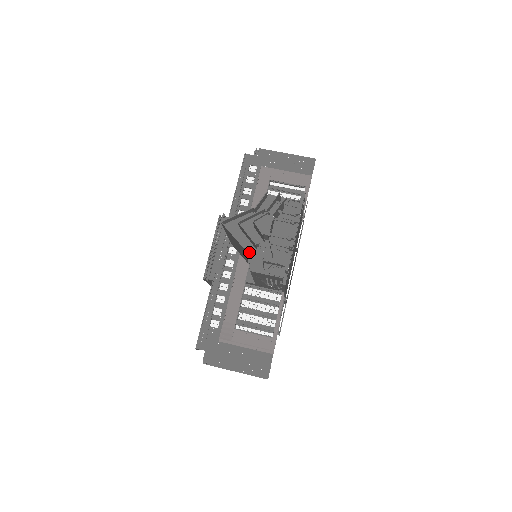
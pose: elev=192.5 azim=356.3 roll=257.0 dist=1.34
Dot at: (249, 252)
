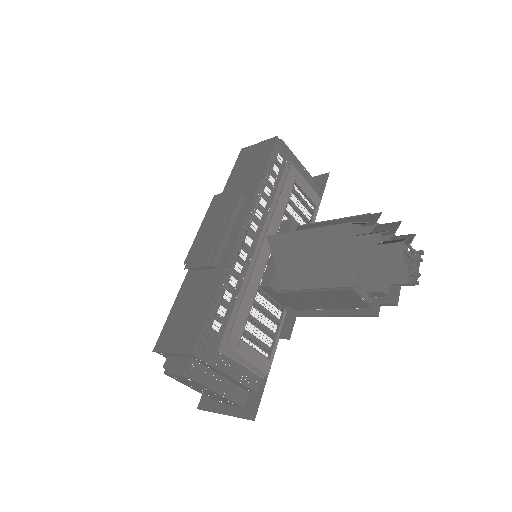
Dot at: (355, 267)
